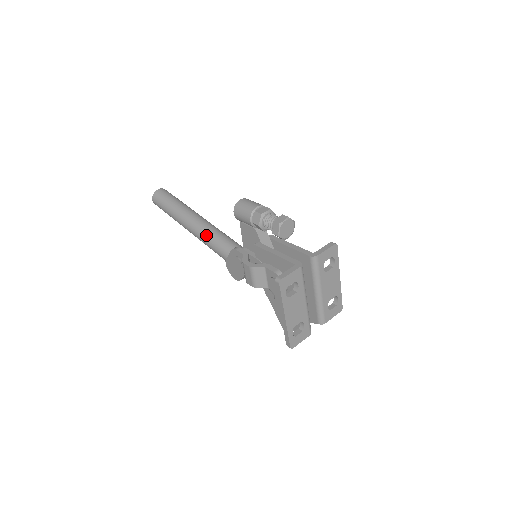
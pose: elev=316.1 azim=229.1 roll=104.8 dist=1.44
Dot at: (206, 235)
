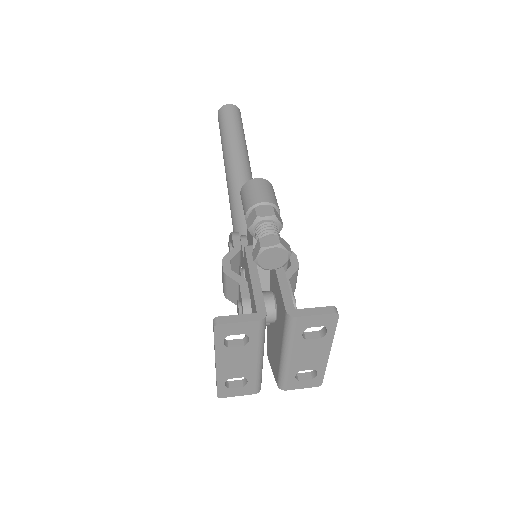
Dot at: (233, 192)
